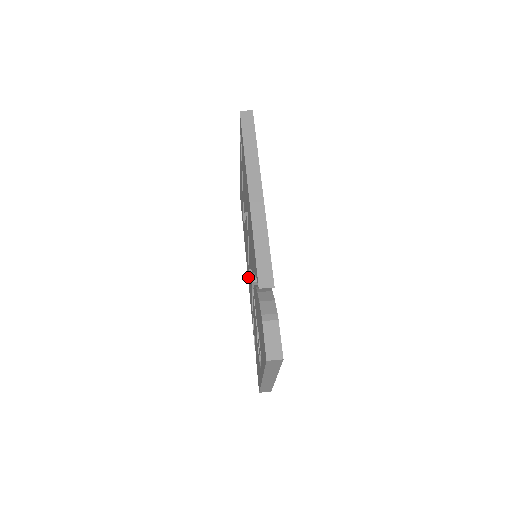
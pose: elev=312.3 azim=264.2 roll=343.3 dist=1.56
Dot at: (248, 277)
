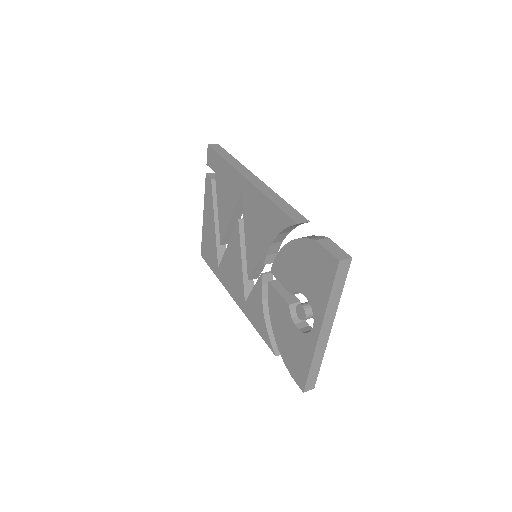
Dot at: (242, 302)
